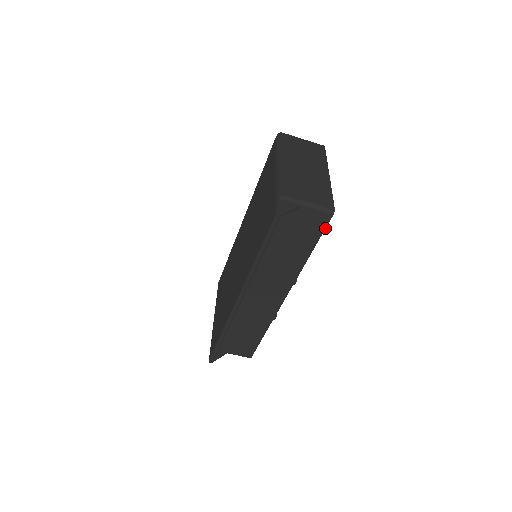
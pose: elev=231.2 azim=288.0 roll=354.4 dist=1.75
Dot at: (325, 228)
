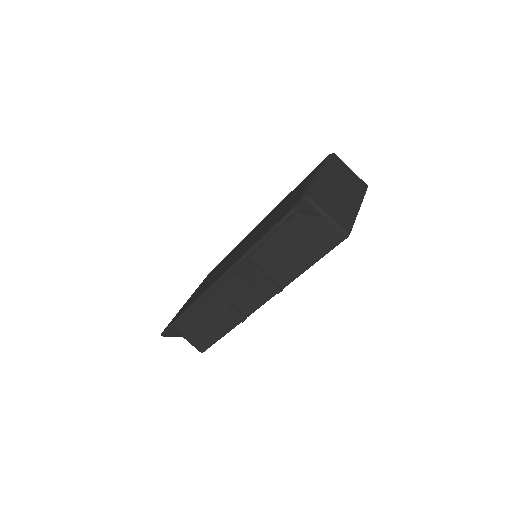
Dot at: occluded
